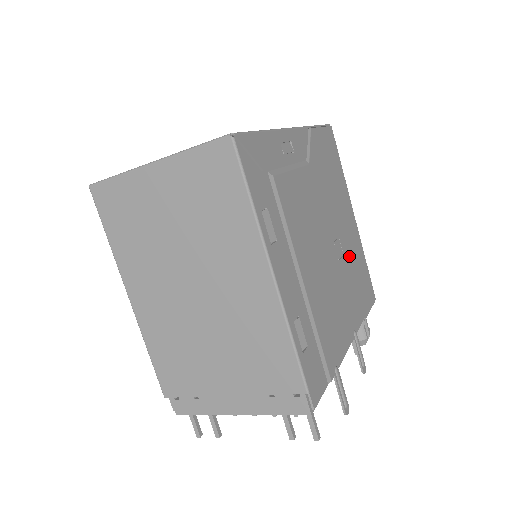
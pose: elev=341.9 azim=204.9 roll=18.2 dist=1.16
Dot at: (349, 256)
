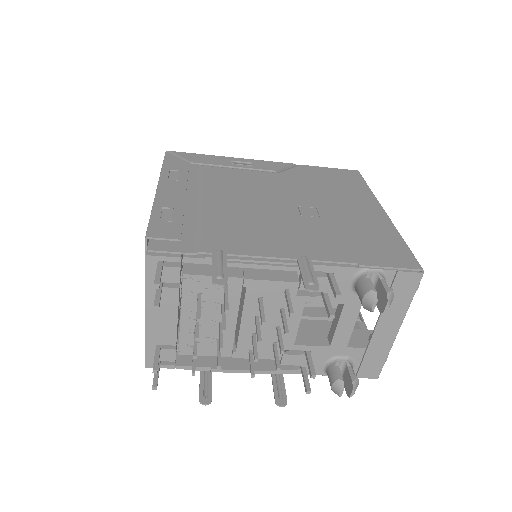
Dot at: (339, 222)
